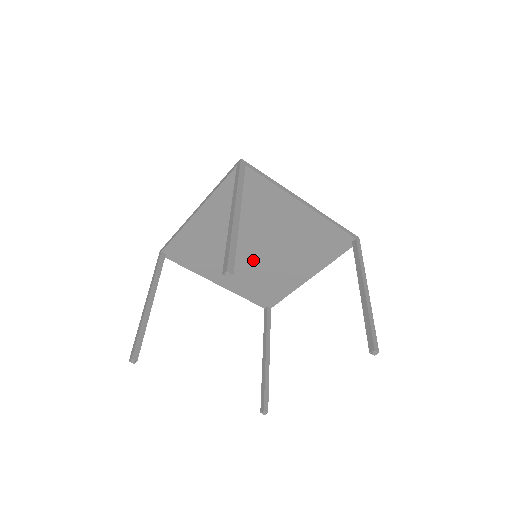
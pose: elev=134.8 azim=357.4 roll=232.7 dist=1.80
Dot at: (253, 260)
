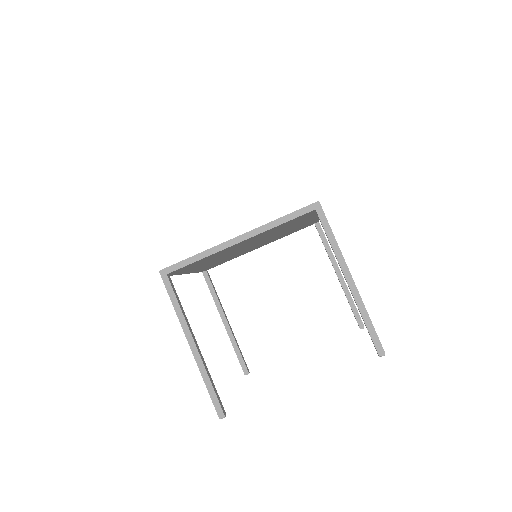
Dot at: occluded
